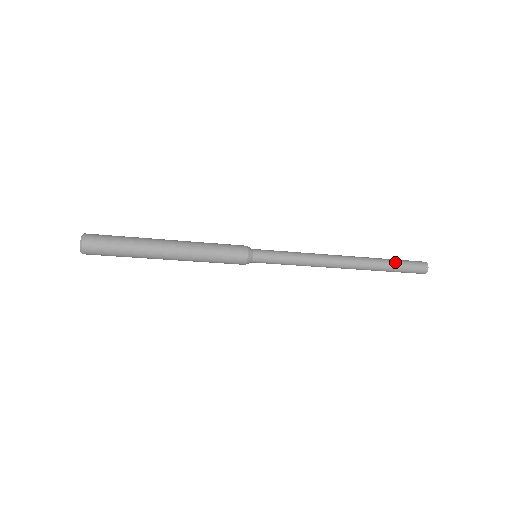
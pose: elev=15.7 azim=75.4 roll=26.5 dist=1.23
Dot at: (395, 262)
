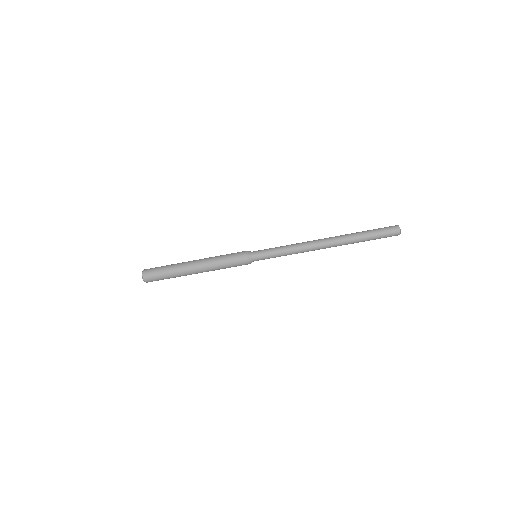
Dot at: (368, 232)
